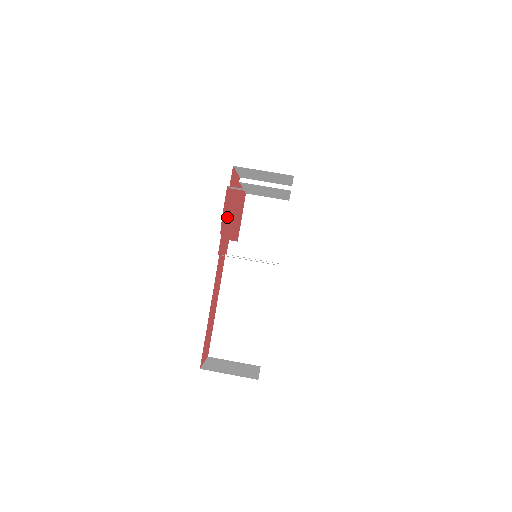
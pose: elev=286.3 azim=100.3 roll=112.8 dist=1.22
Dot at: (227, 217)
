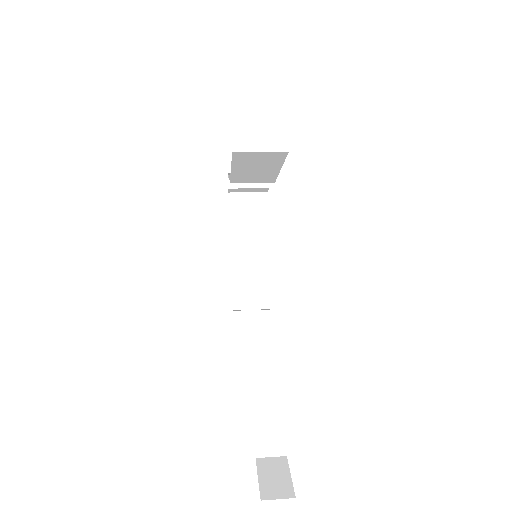
Dot at: occluded
